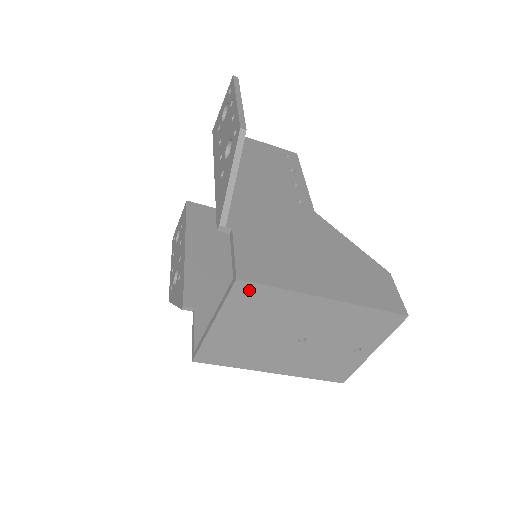
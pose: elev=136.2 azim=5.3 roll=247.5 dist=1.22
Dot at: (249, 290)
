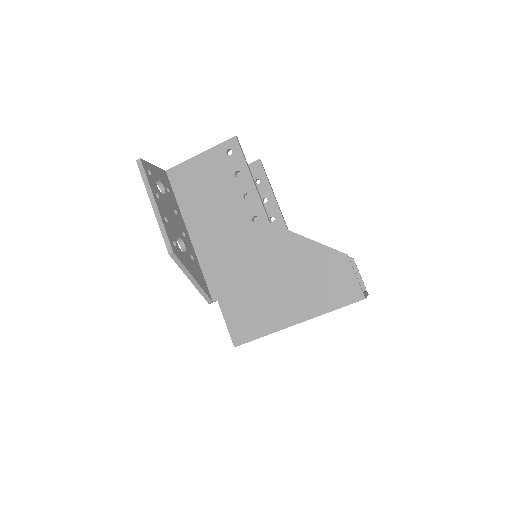
Dot at: occluded
